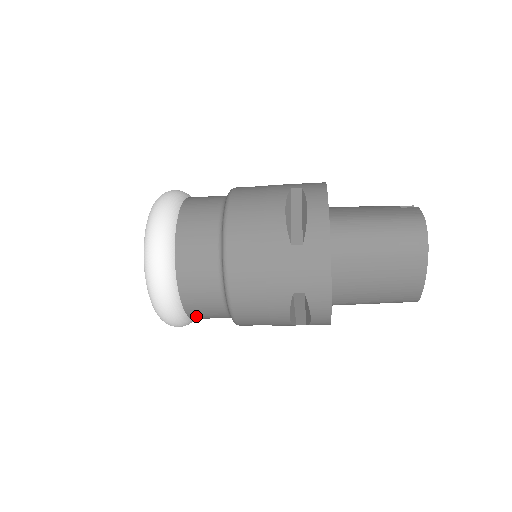
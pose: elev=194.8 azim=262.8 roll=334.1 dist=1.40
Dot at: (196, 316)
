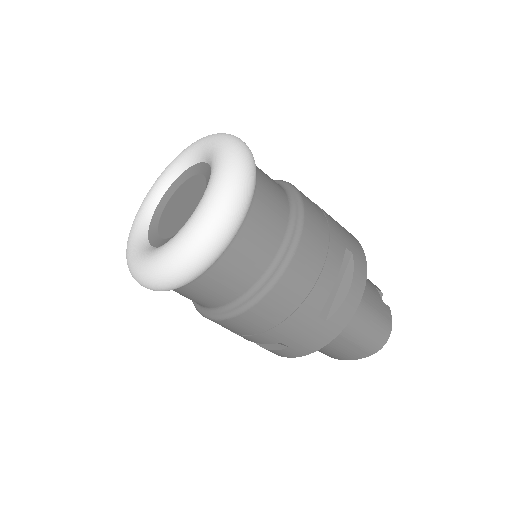
Dot at: occluded
